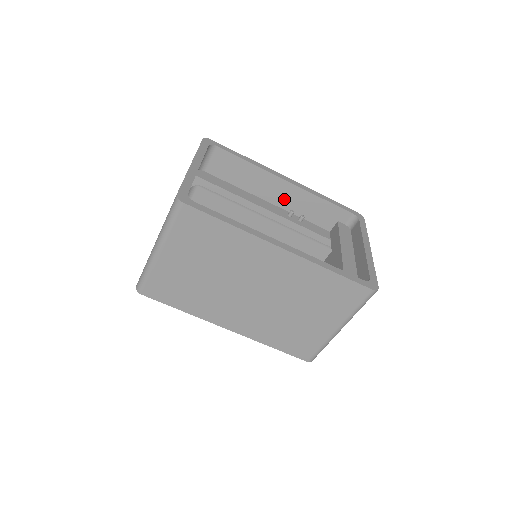
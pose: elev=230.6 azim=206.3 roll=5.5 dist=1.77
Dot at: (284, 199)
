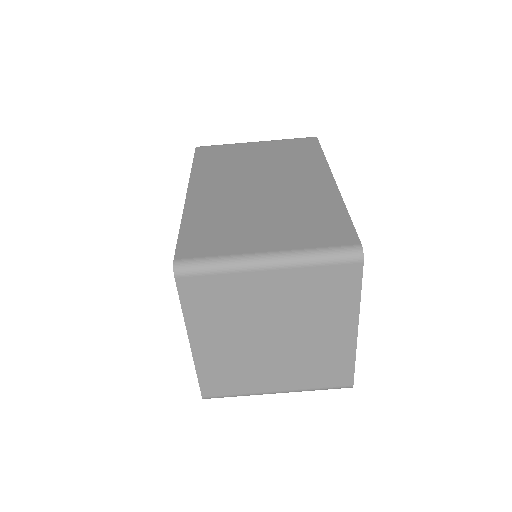
Dot at: occluded
